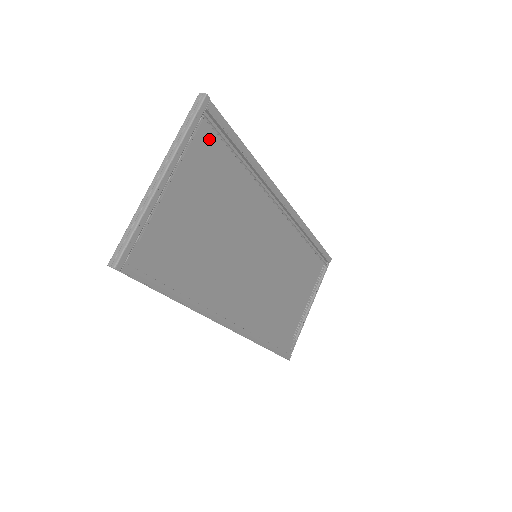
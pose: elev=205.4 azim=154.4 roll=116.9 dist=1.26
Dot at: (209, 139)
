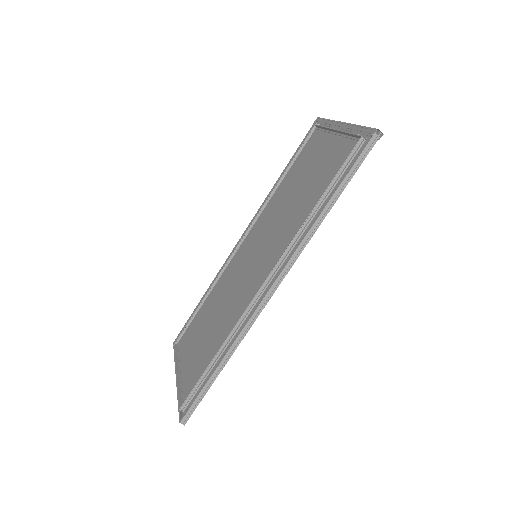
Dot at: (310, 142)
